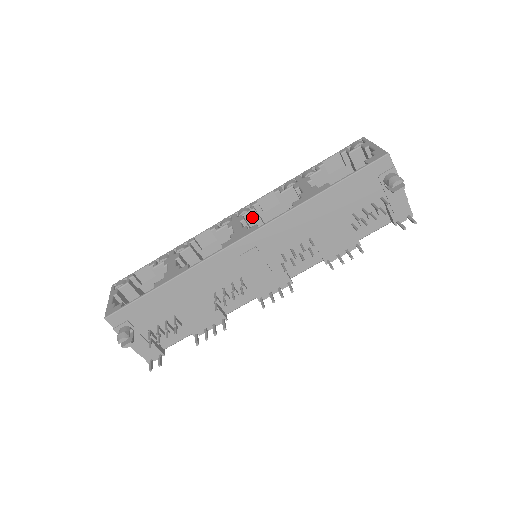
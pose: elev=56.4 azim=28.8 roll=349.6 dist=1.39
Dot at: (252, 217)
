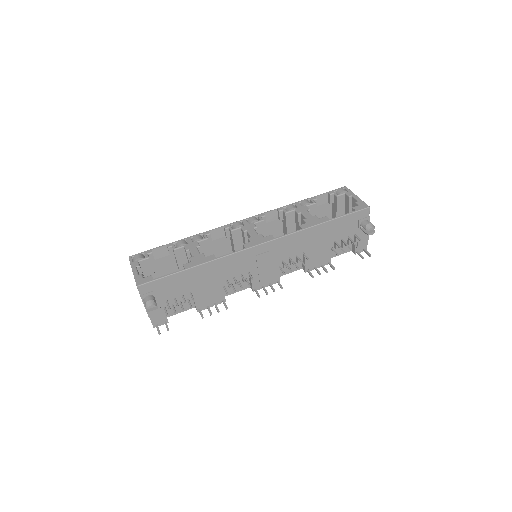
Dot at: (260, 226)
